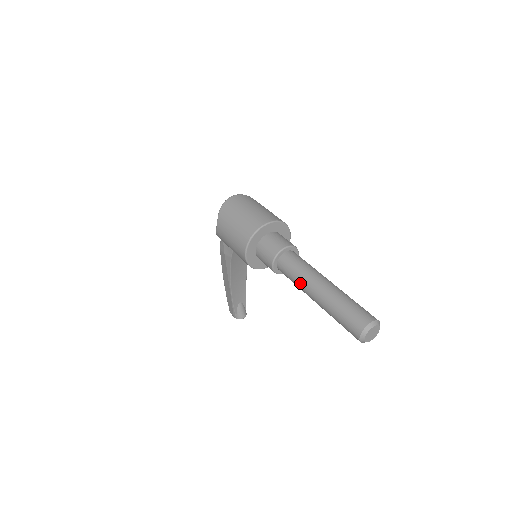
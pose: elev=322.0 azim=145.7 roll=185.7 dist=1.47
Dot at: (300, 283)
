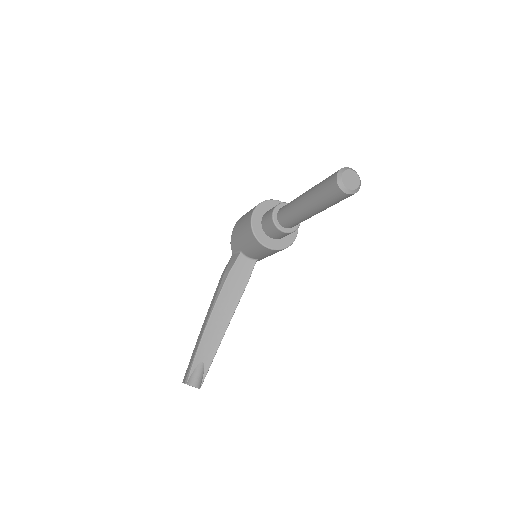
Dot at: (295, 199)
